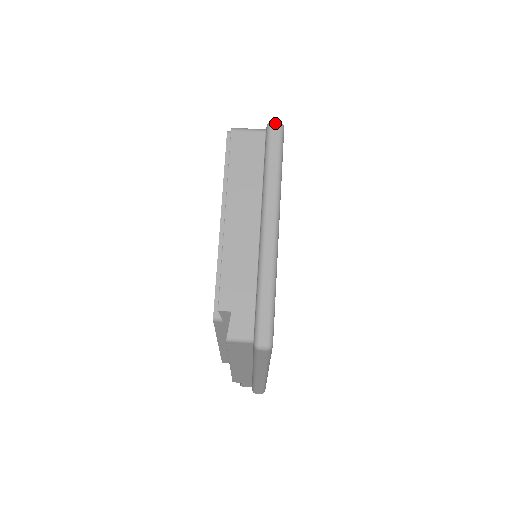
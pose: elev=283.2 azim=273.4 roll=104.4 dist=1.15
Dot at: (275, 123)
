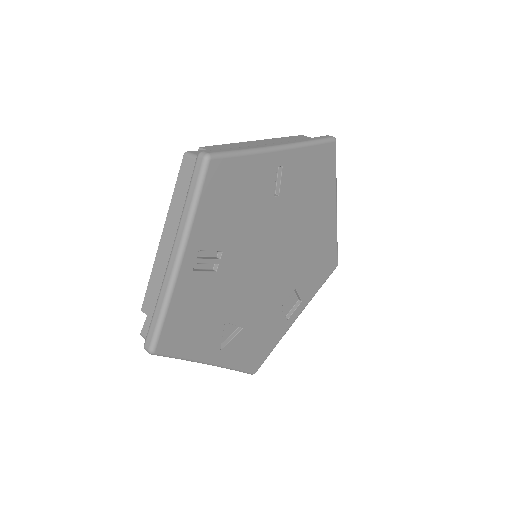
Dot at: (331, 136)
